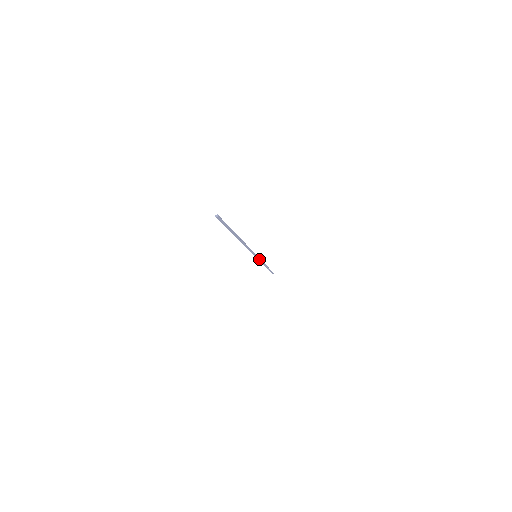
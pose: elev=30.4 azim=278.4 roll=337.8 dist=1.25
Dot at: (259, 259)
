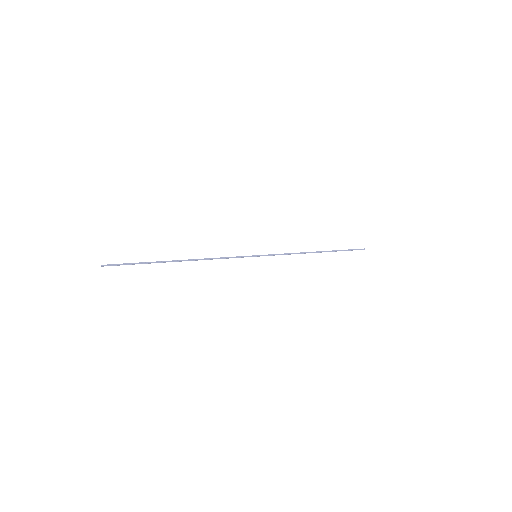
Dot at: (271, 255)
